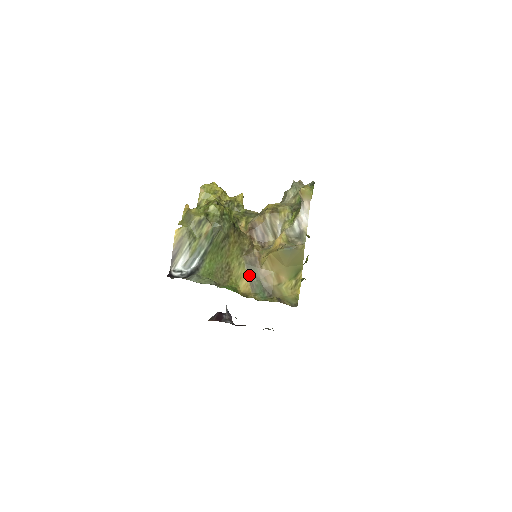
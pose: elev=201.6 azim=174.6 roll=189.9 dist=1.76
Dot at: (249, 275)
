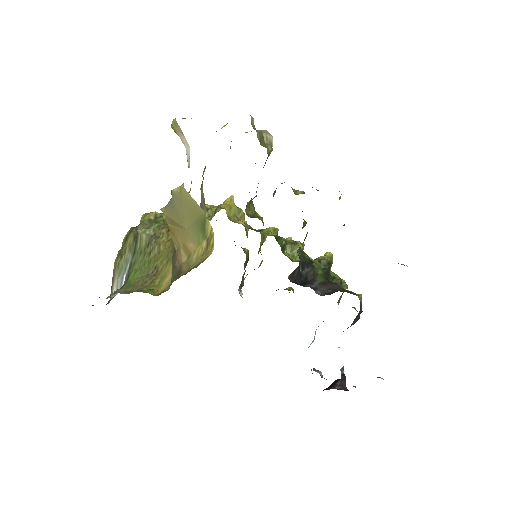
Dot at: (172, 268)
